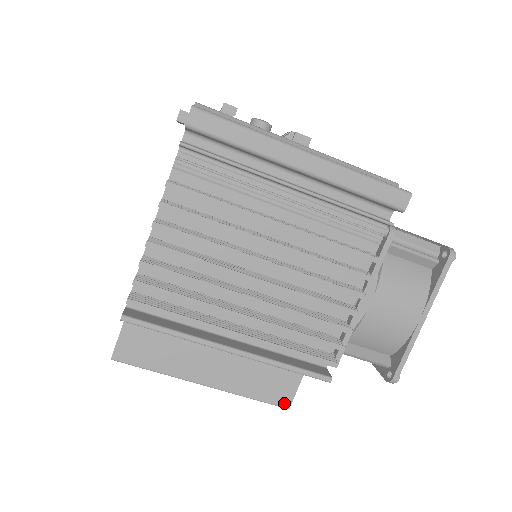
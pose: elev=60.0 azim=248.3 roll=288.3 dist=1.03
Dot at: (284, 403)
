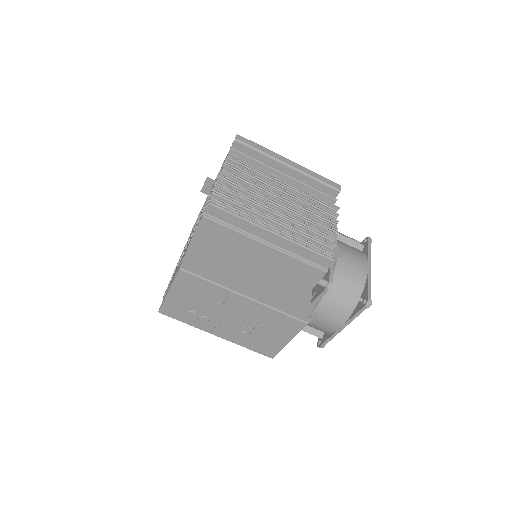
Dot at: (304, 318)
